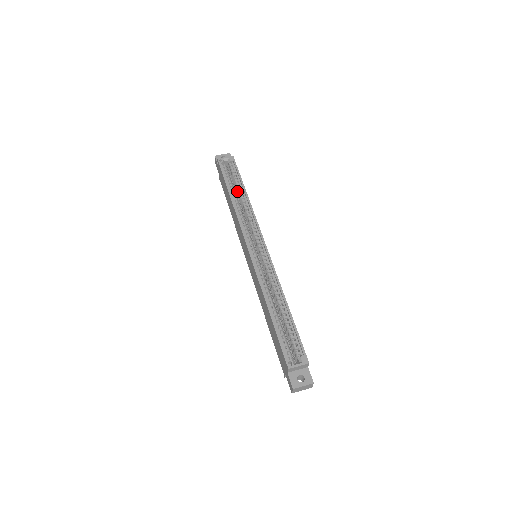
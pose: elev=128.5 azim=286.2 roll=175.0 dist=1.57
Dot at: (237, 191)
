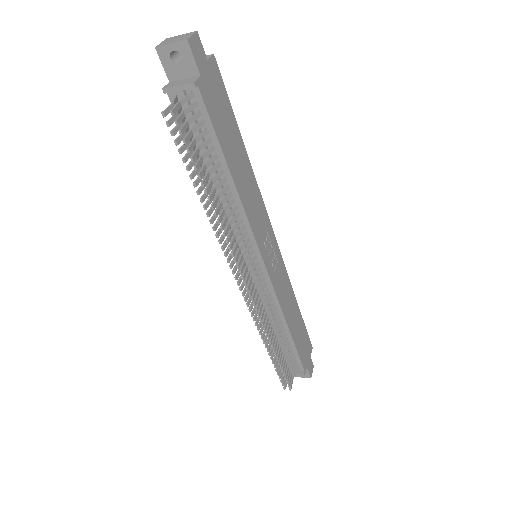
Dot at: occluded
